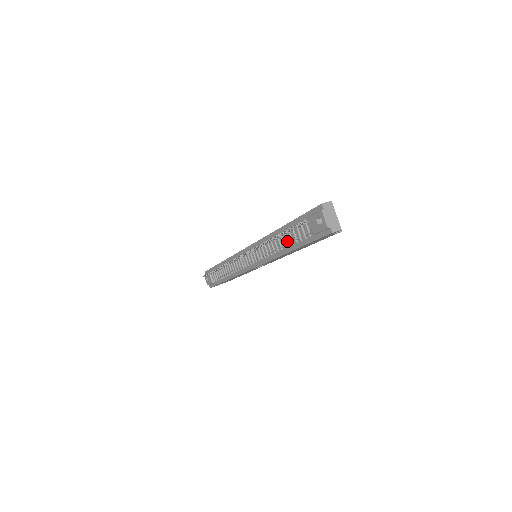
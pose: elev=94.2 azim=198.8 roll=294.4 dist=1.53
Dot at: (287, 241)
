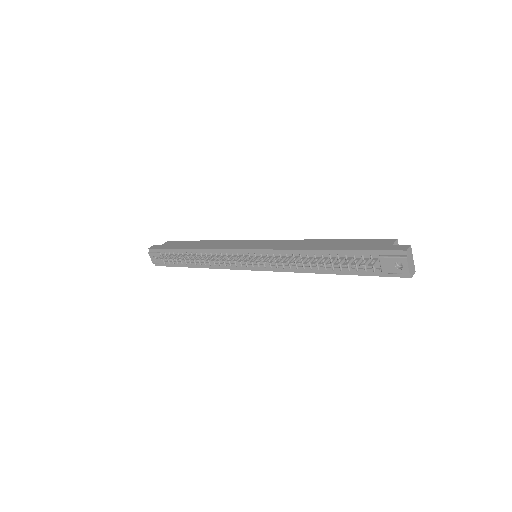
Dot at: (332, 265)
